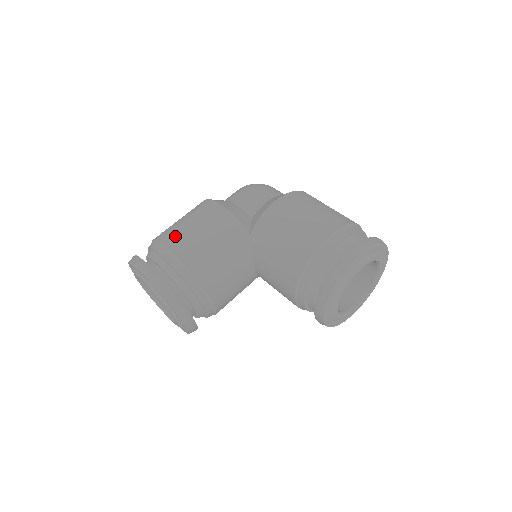
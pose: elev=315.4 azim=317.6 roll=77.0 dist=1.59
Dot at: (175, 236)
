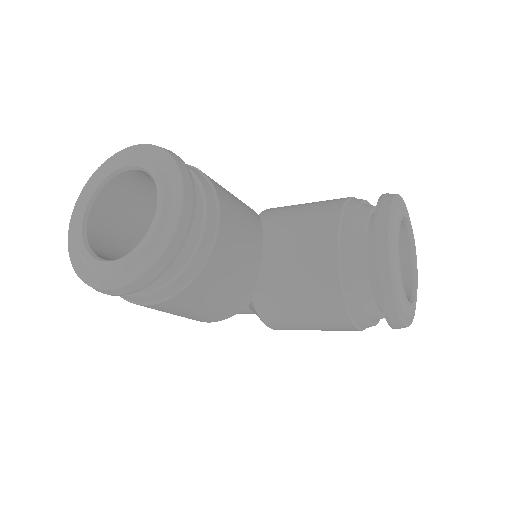
Dot at: occluded
